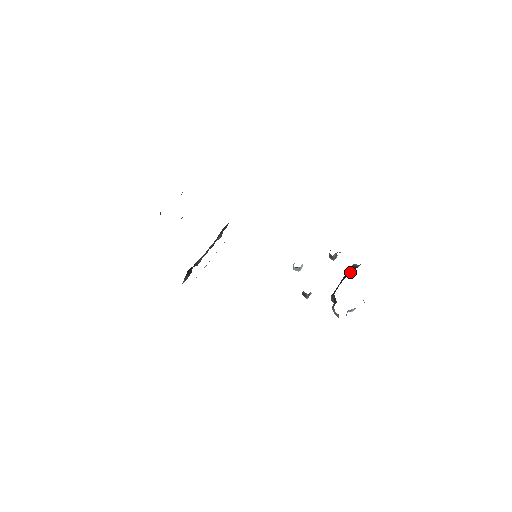
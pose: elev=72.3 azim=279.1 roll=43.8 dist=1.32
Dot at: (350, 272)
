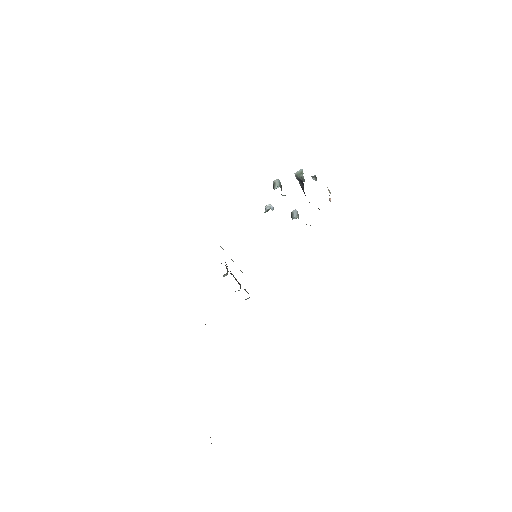
Dot at: (301, 184)
